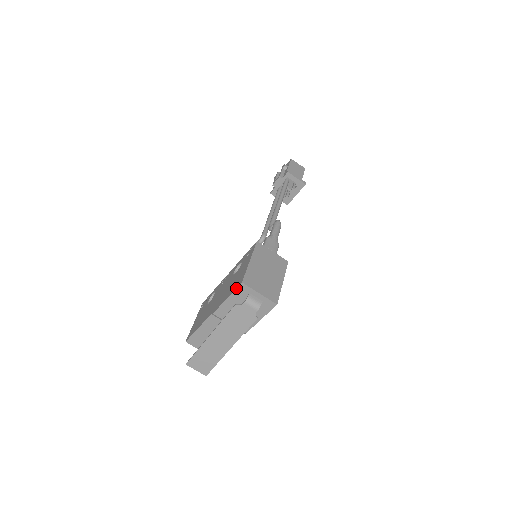
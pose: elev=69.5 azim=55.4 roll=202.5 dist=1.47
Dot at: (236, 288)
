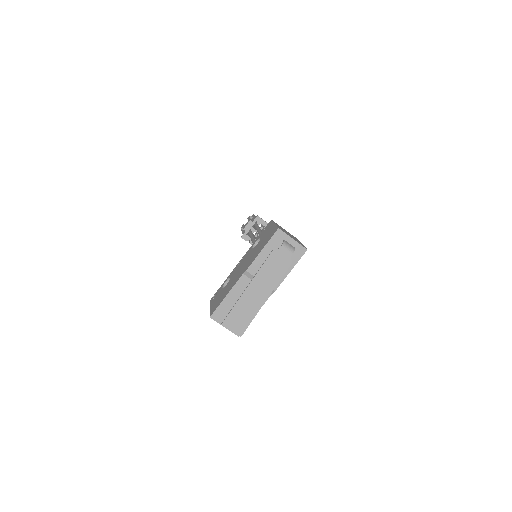
Dot at: (272, 235)
